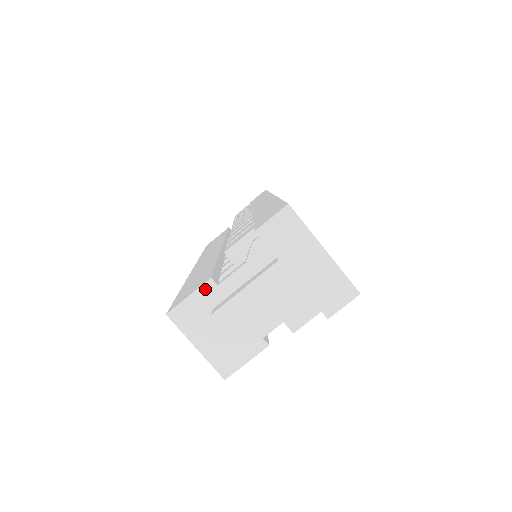
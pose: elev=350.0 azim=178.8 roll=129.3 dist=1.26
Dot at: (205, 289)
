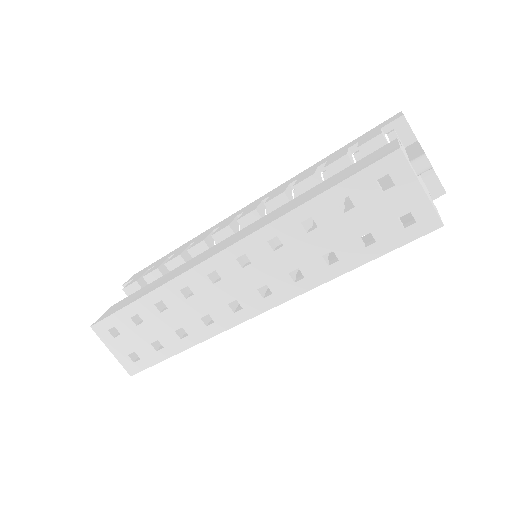
Dot at: (400, 144)
